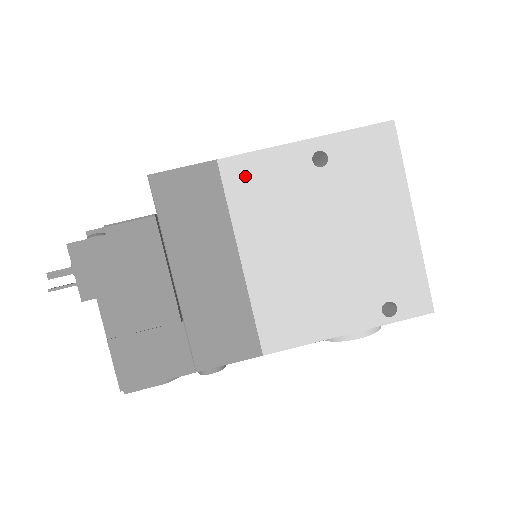
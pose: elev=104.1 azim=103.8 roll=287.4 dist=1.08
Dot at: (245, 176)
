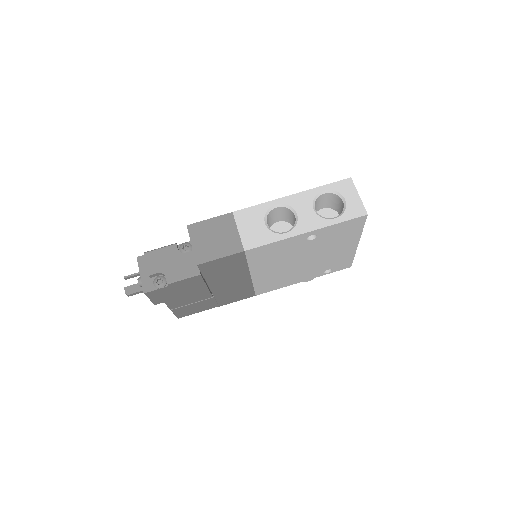
Dot at: (261, 253)
